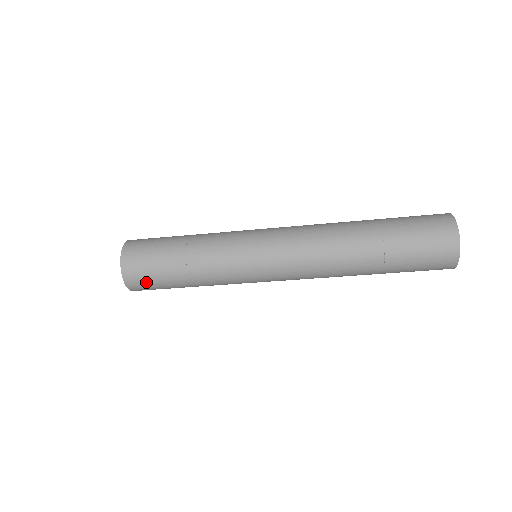
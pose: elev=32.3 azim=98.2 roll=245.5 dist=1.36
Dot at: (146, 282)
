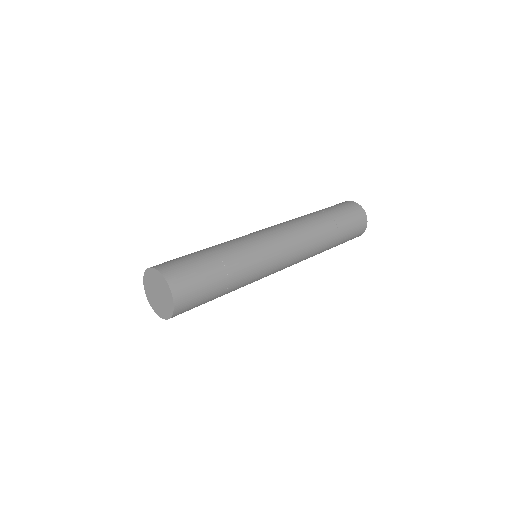
Dot at: occluded
